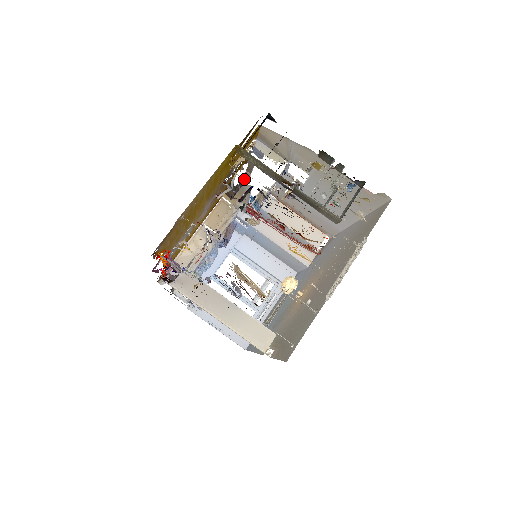
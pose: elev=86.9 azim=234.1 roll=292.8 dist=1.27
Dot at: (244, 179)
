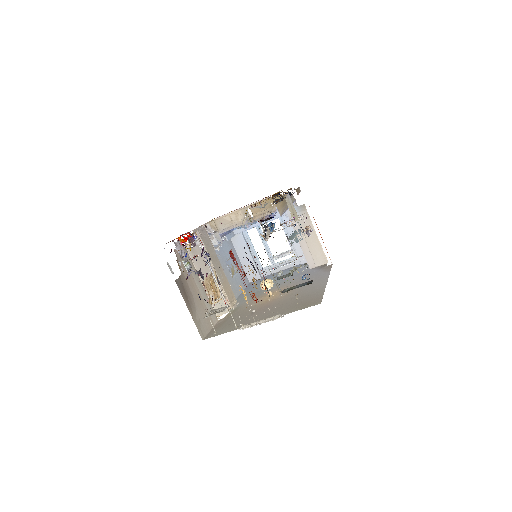
Dot at: (263, 215)
